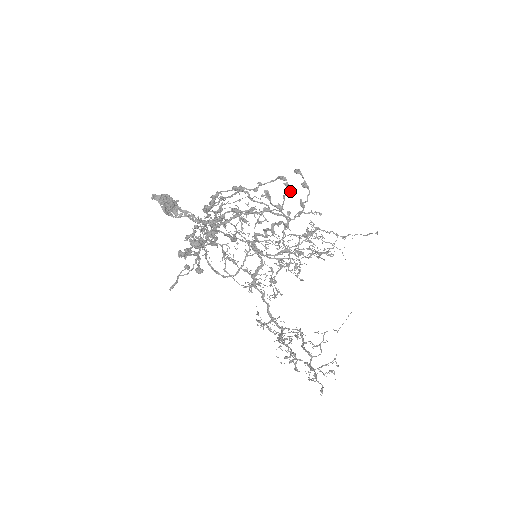
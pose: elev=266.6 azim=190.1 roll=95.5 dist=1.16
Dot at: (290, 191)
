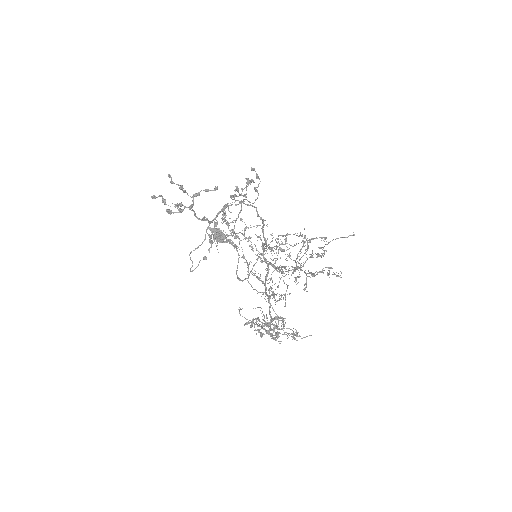
Dot at: (248, 182)
